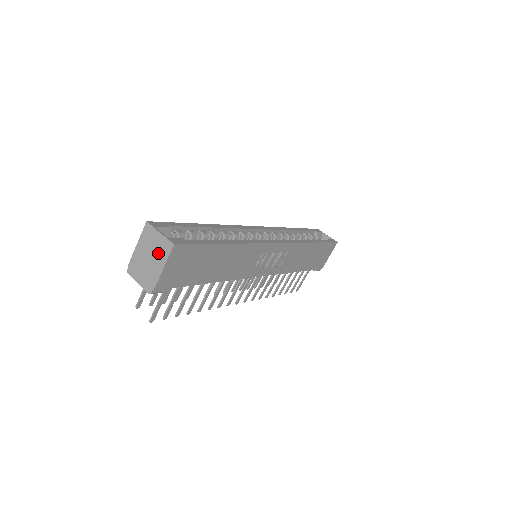
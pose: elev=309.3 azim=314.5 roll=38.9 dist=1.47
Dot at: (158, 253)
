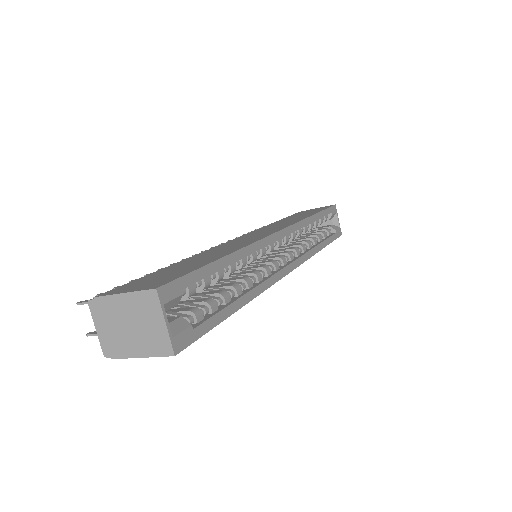
Dot at: (146, 337)
